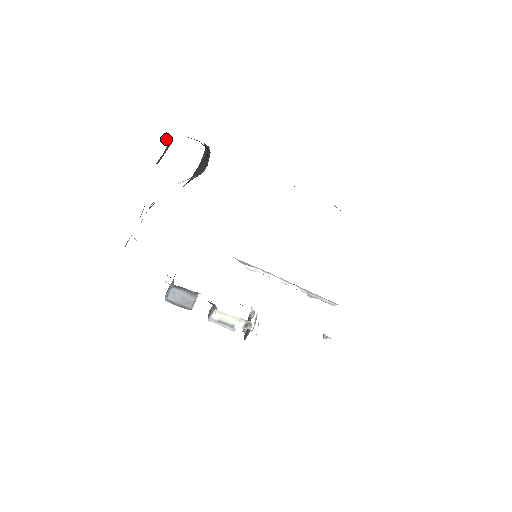
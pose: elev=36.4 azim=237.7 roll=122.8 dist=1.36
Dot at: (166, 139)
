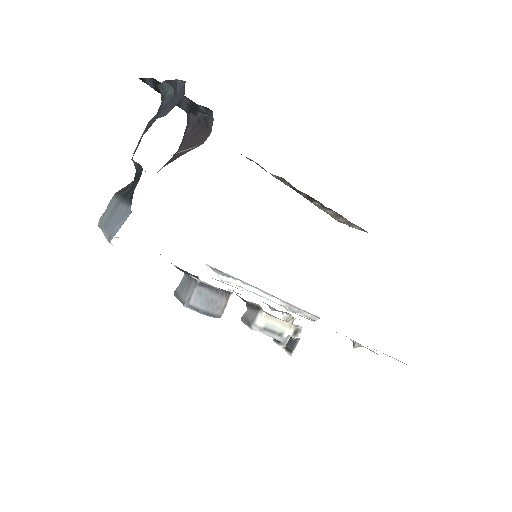
Dot at: (162, 91)
